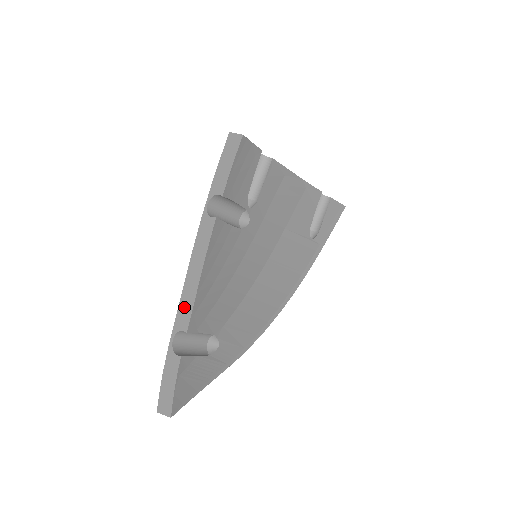
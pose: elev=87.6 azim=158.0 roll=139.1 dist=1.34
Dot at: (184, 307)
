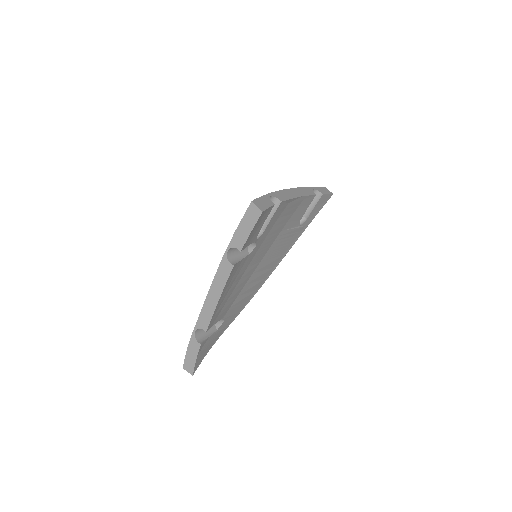
Dot at: (205, 315)
